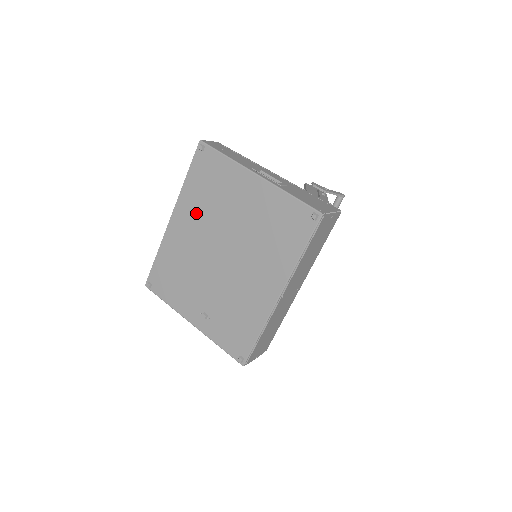
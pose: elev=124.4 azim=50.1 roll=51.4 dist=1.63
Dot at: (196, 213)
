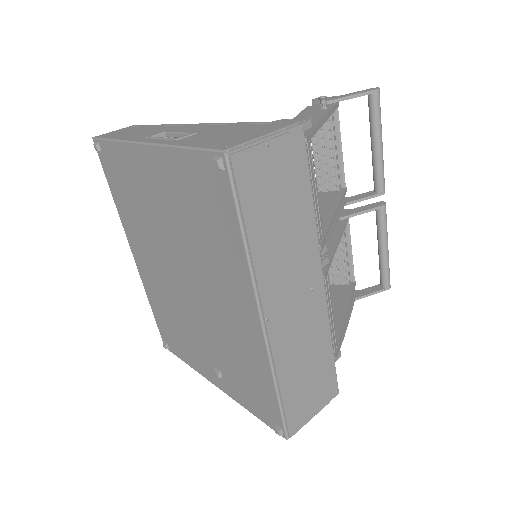
Dot at: (141, 236)
